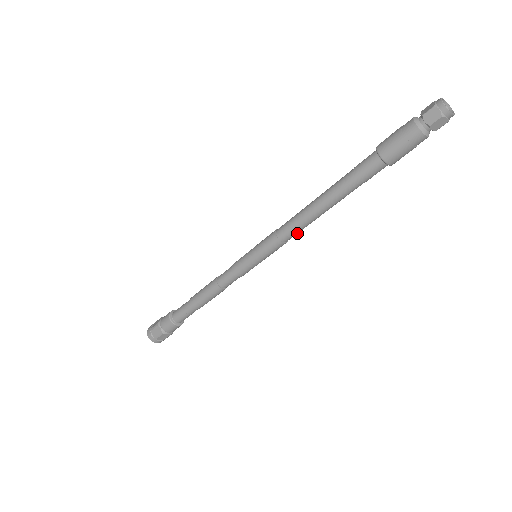
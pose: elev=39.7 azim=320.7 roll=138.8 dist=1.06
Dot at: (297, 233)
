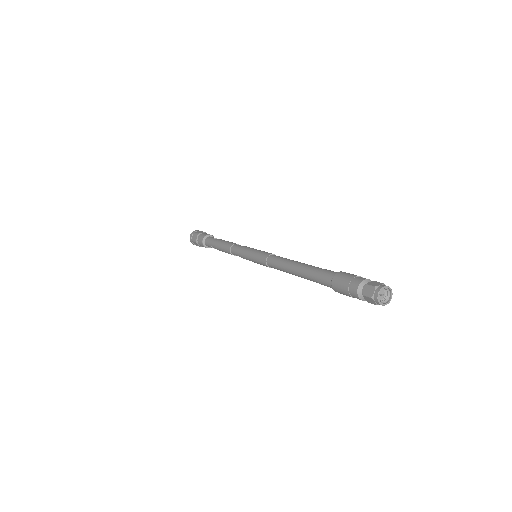
Dot at: (278, 269)
